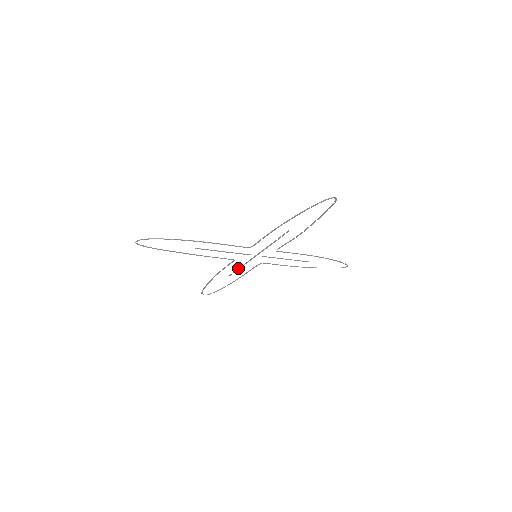
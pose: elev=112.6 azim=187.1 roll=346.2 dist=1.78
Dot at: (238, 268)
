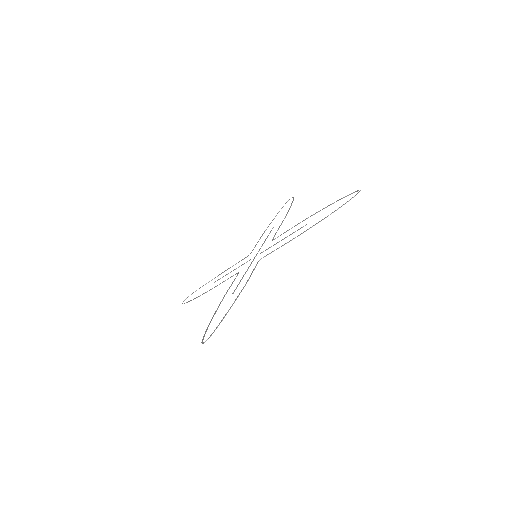
Dot at: (266, 238)
